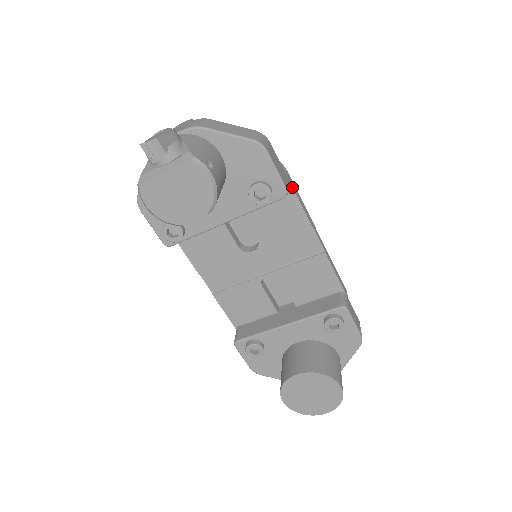
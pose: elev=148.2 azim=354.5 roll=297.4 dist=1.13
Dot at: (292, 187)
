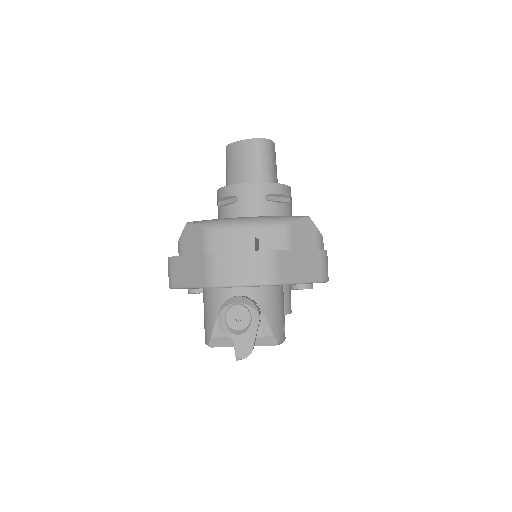
Dot at: occluded
